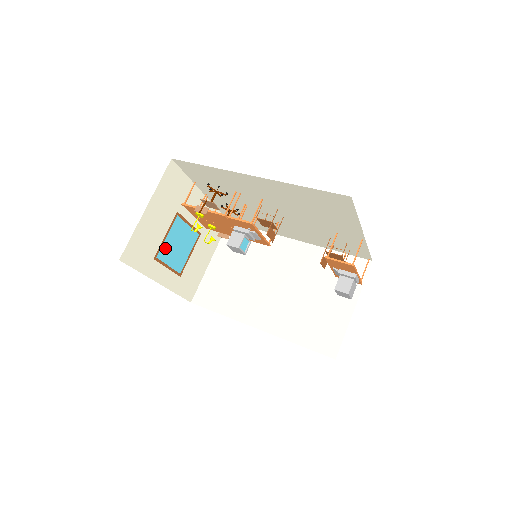
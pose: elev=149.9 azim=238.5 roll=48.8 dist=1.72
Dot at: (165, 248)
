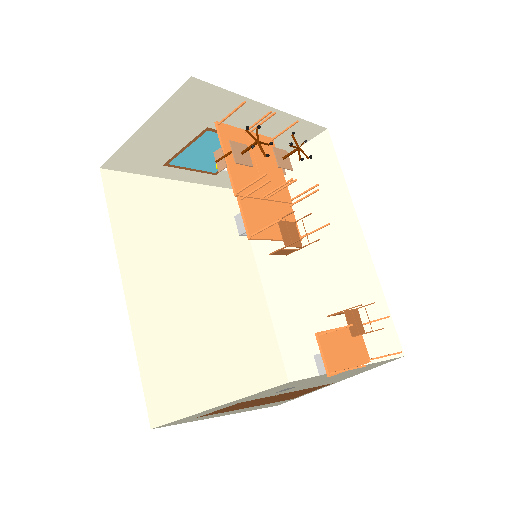
Dot at: (185, 156)
